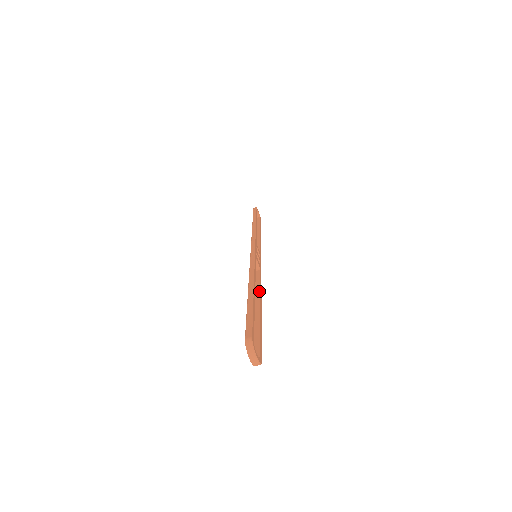
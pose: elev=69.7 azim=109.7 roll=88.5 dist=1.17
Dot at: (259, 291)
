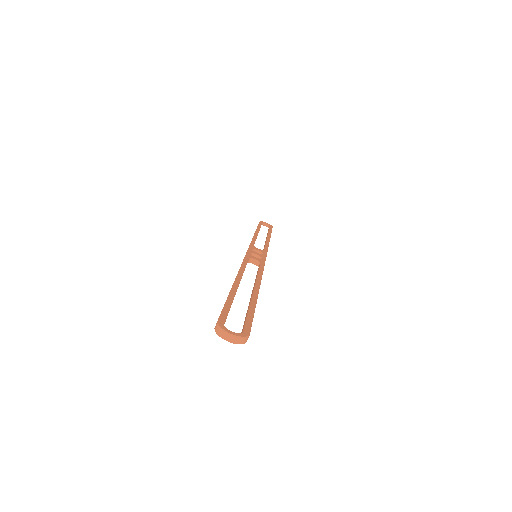
Dot at: (255, 280)
